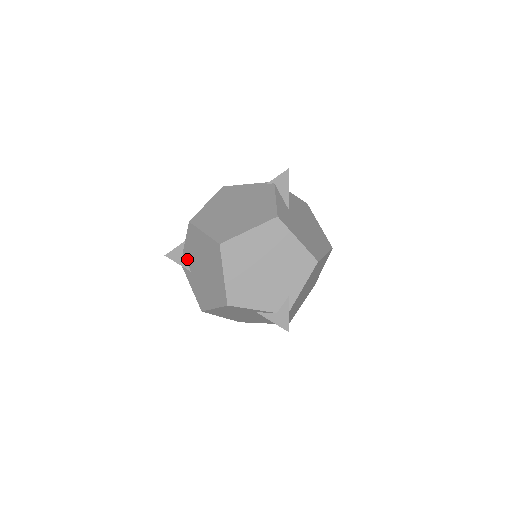
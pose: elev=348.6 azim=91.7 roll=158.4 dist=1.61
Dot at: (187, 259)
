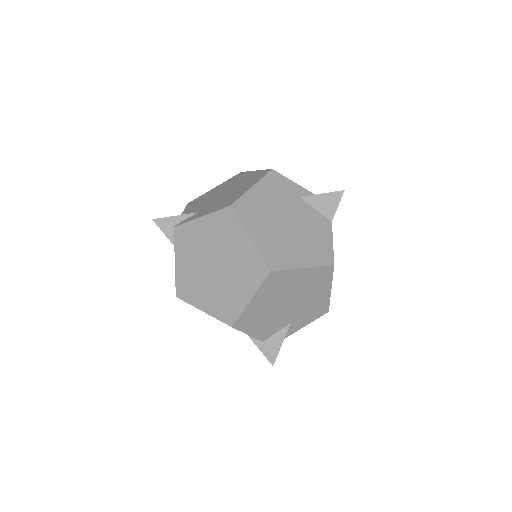
Dot at: occluded
